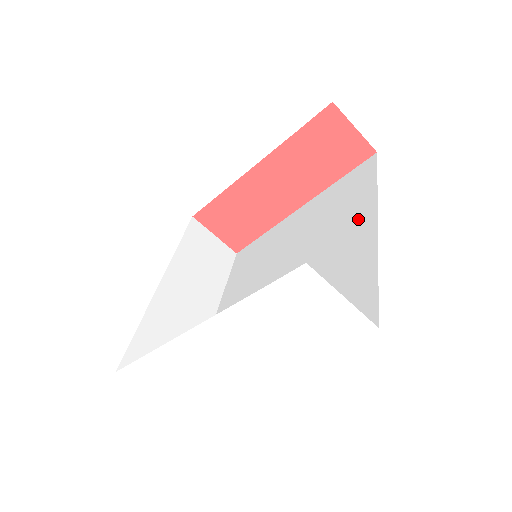
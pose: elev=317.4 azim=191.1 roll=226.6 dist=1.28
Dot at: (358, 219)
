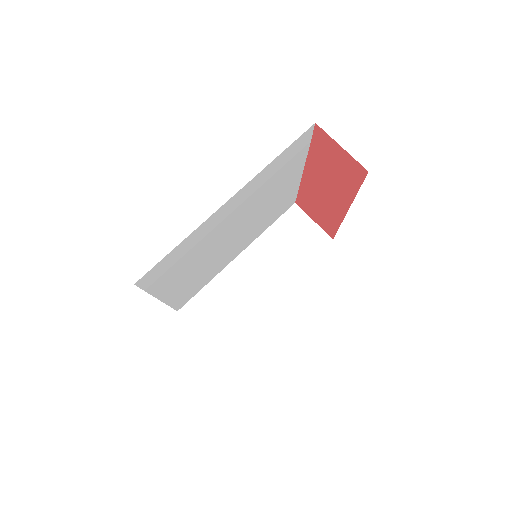
Dot at: occluded
